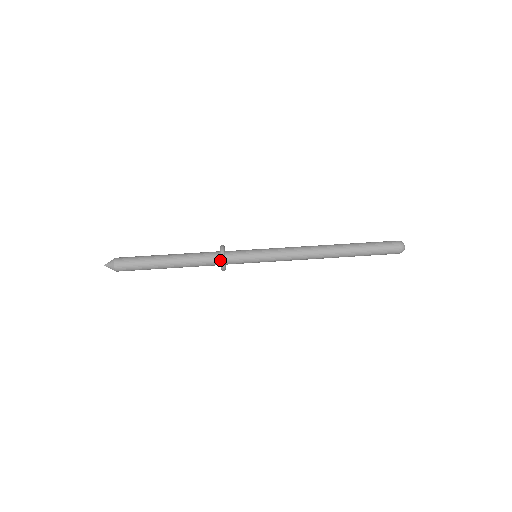
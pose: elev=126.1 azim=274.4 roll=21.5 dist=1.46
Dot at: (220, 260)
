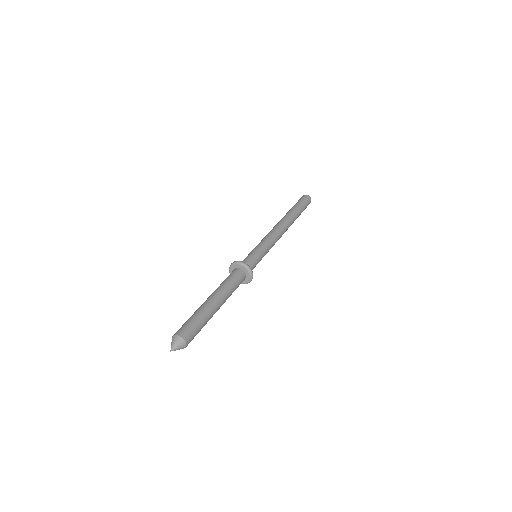
Dot at: (245, 267)
